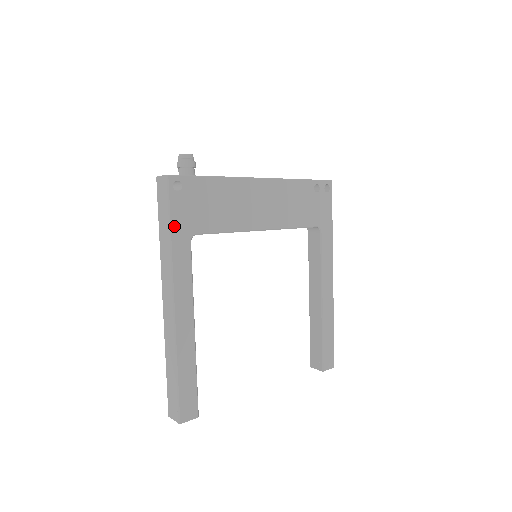
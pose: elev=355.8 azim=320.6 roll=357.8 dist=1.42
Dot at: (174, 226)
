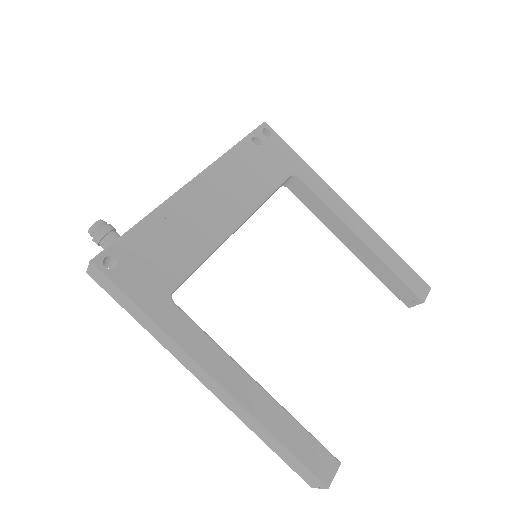
Dot at: (142, 304)
